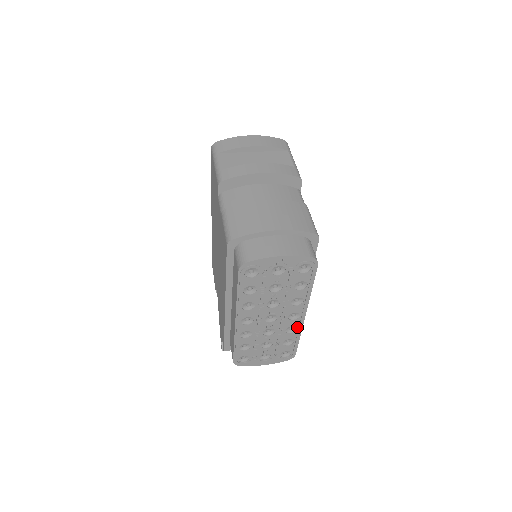
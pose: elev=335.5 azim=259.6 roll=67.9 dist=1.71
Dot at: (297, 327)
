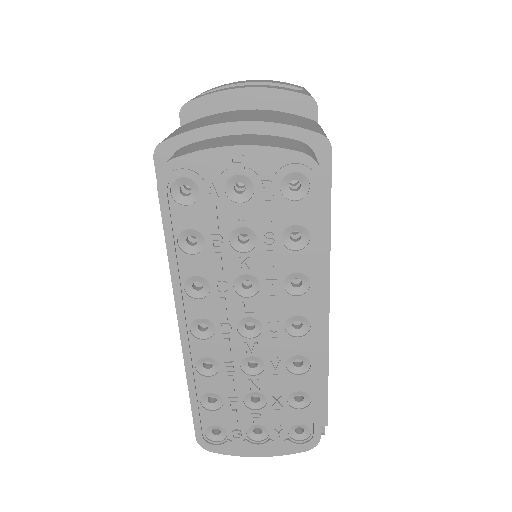
Dot at: (310, 359)
